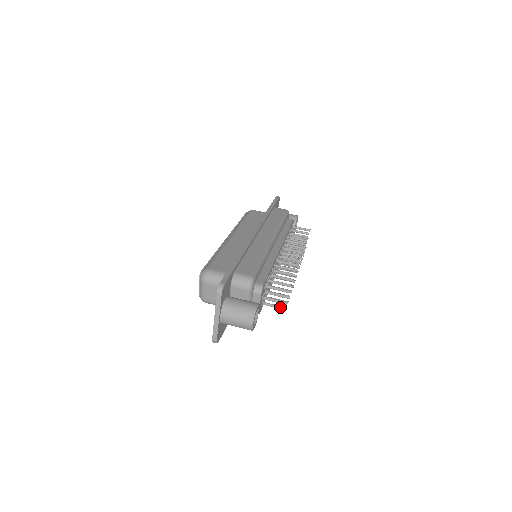
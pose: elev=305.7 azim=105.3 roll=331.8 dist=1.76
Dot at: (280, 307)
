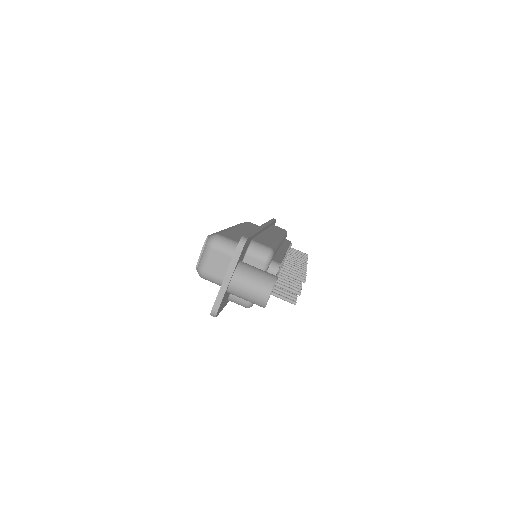
Dot at: (290, 300)
